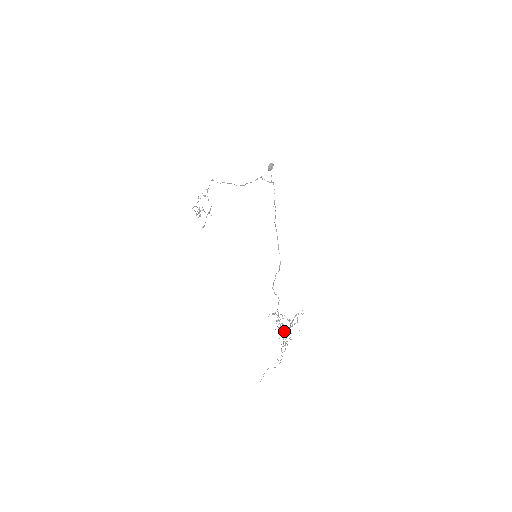
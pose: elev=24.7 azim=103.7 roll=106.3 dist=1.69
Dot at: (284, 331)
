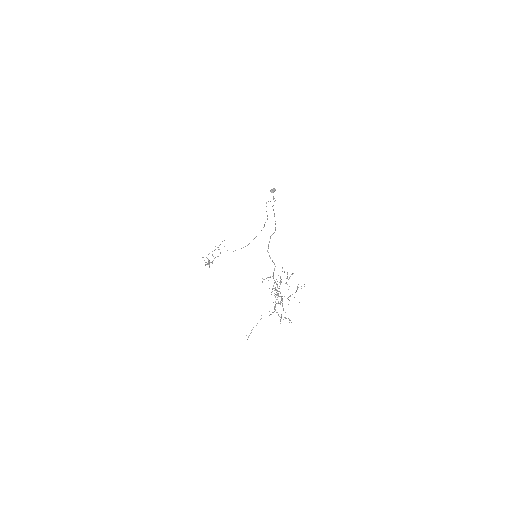
Dot at: (283, 319)
